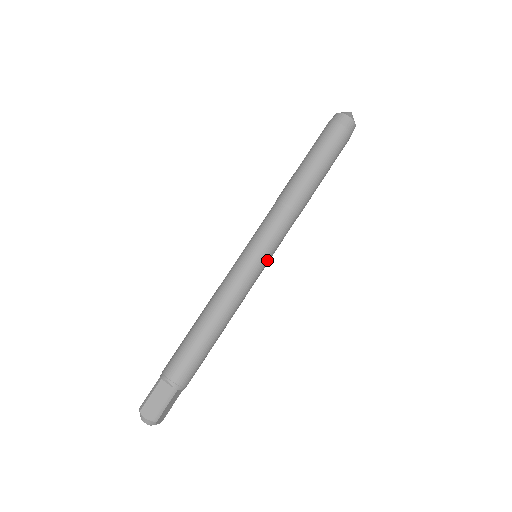
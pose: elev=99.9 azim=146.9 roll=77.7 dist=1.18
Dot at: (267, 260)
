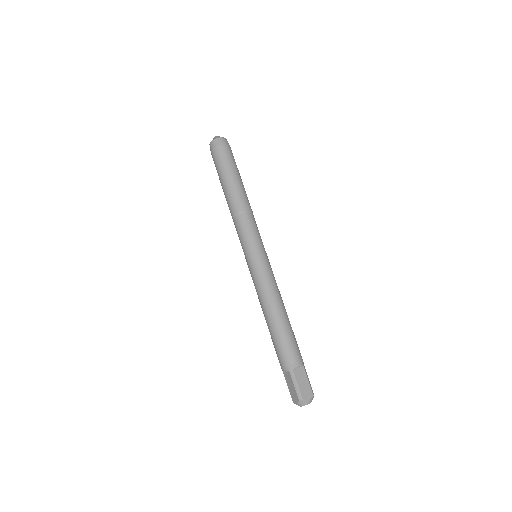
Dot at: (258, 251)
